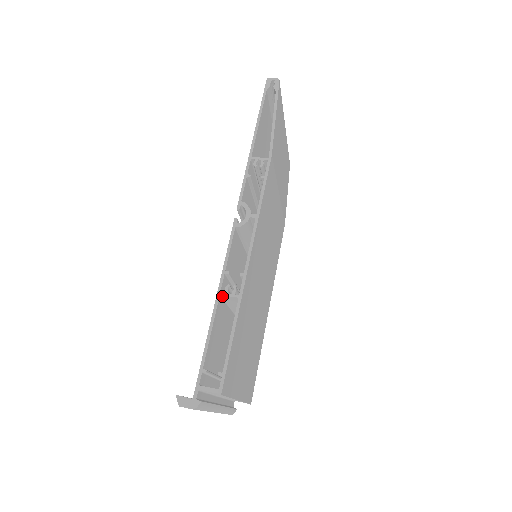
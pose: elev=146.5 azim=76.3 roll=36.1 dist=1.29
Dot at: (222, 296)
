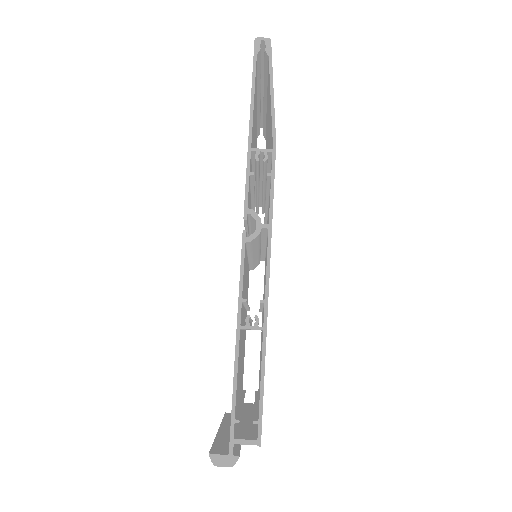
Dot at: occluded
